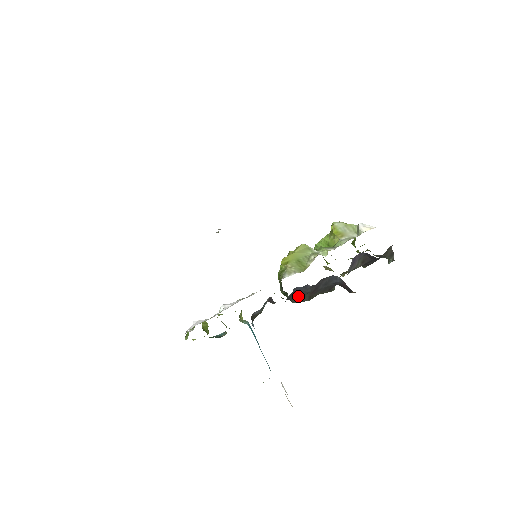
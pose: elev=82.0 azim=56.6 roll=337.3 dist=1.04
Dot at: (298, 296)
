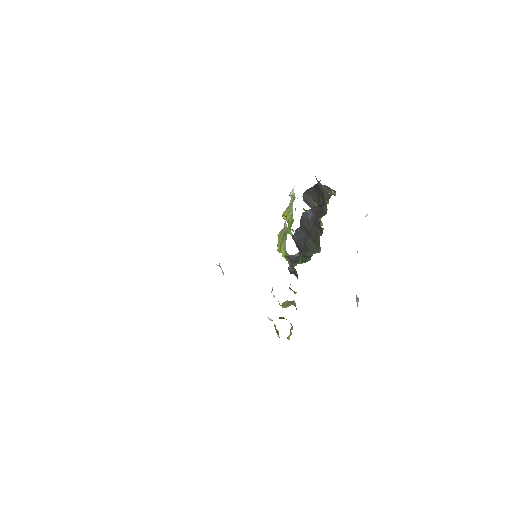
Dot at: (304, 245)
